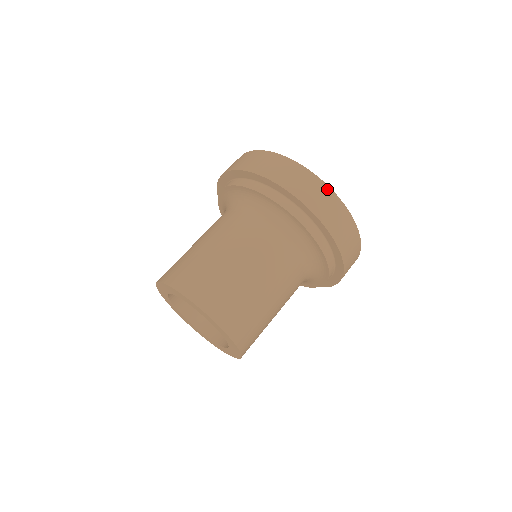
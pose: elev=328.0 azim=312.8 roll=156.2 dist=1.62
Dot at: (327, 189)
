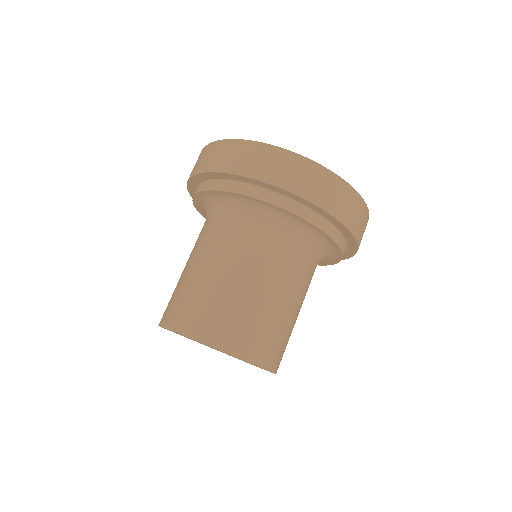
Dot at: (278, 151)
